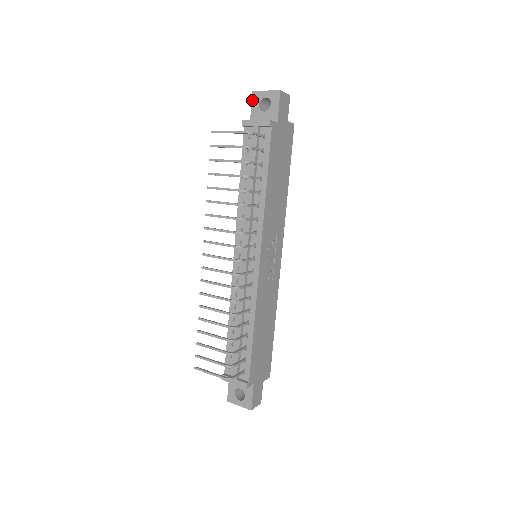
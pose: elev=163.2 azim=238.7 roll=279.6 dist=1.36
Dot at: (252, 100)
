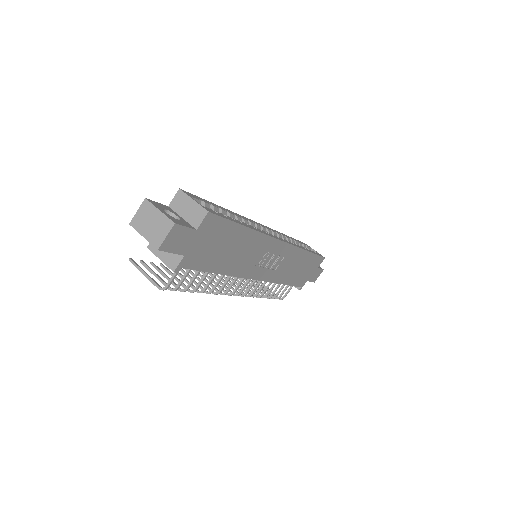
Dot at: occluded
